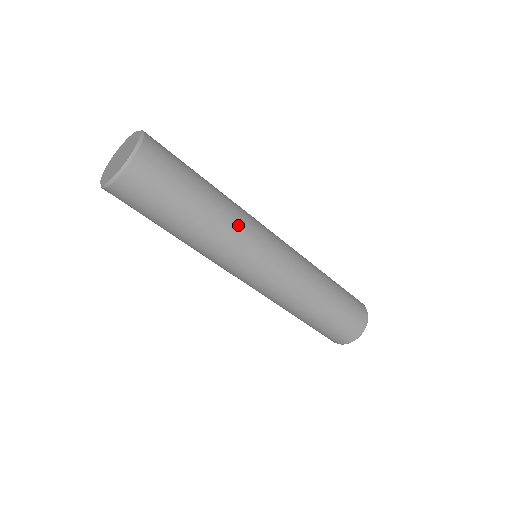
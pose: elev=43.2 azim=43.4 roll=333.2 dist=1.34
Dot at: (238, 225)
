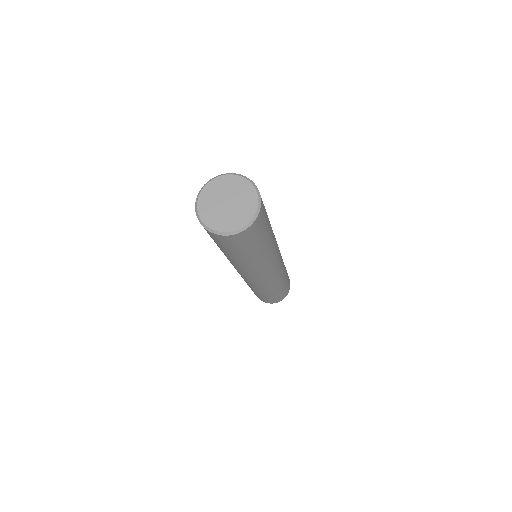
Dot at: (275, 243)
